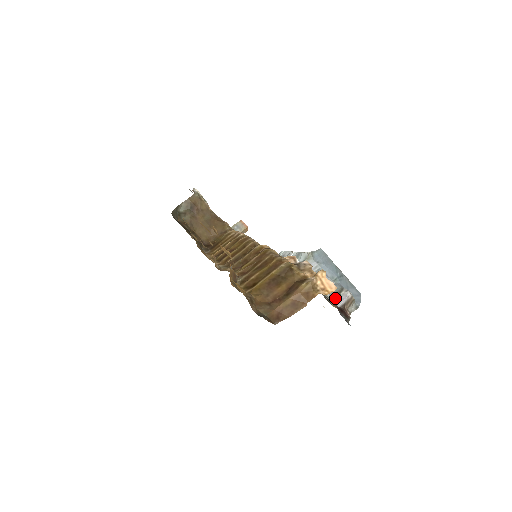
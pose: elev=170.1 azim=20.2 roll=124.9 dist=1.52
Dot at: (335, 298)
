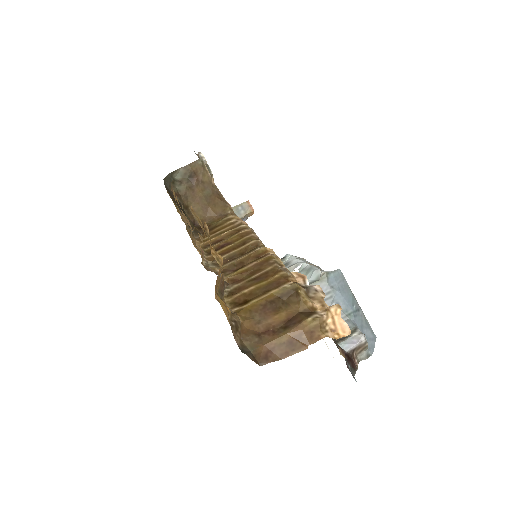
Dot at: (344, 339)
